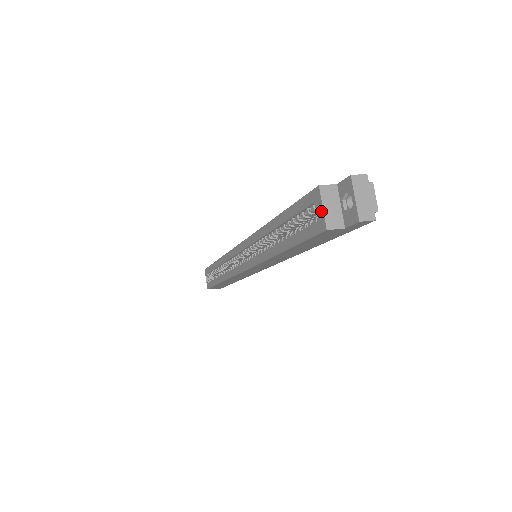
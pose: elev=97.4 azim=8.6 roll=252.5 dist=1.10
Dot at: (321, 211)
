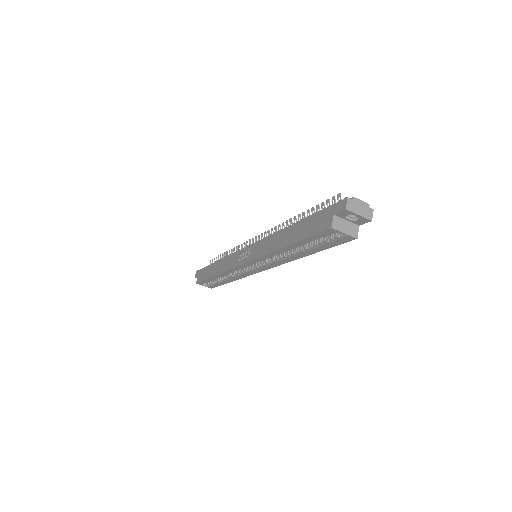
Dot at: occluded
